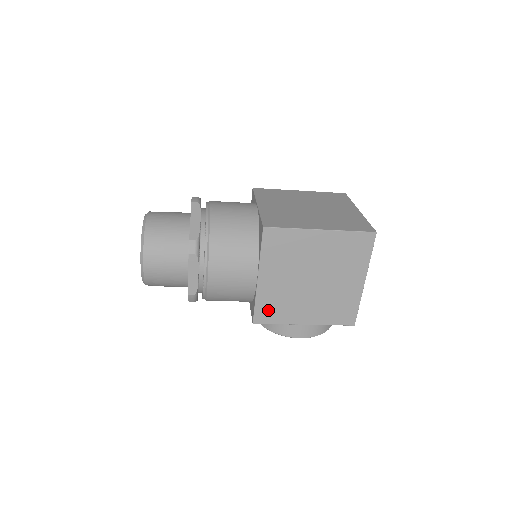
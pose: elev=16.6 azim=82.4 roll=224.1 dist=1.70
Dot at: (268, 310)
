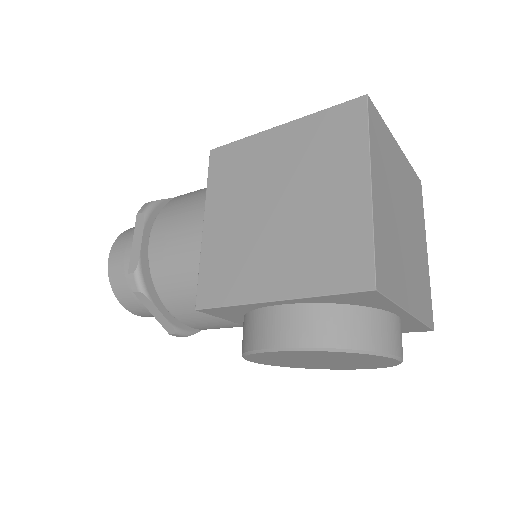
Dot at: (216, 279)
